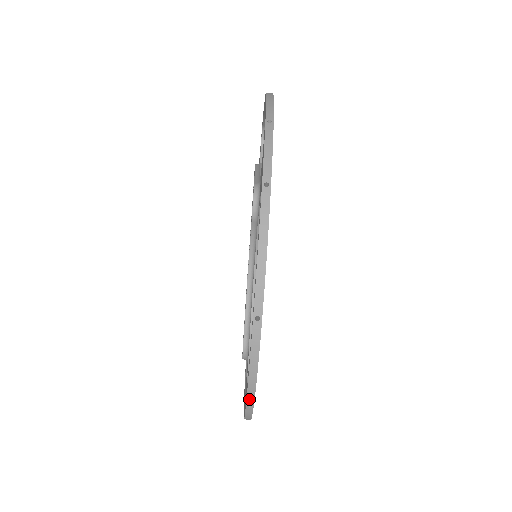
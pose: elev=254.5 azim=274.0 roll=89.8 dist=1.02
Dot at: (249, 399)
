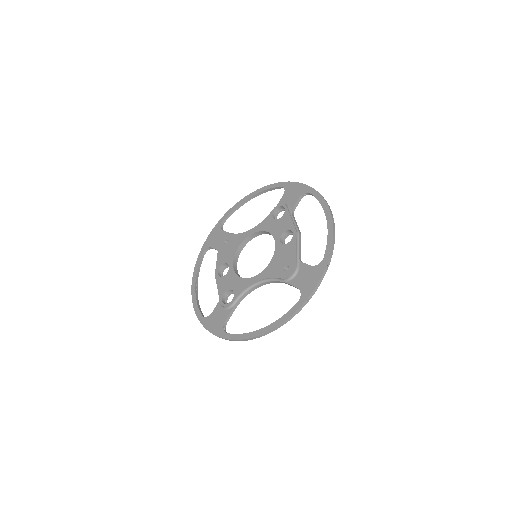
Dot at: (226, 339)
